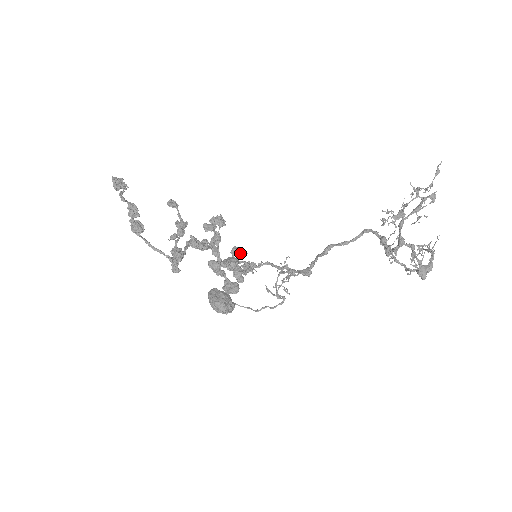
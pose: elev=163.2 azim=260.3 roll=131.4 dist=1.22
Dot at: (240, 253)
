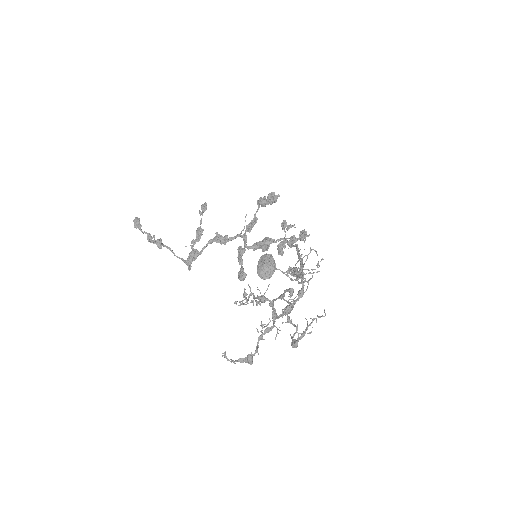
Dot at: (288, 227)
